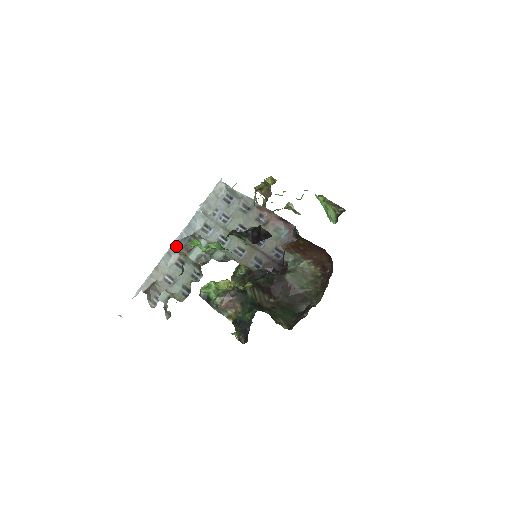
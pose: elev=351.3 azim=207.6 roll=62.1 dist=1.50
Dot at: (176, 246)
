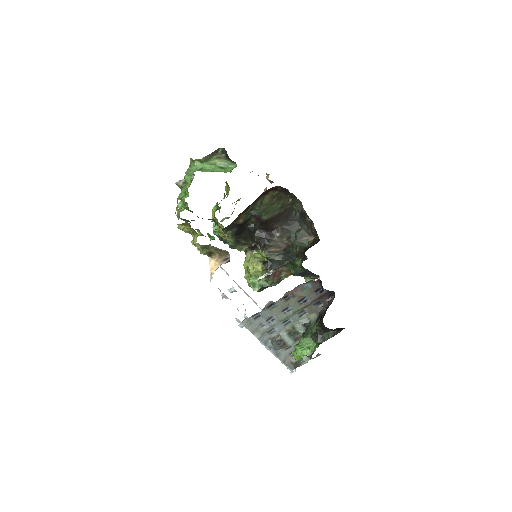
Dot at: (275, 351)
